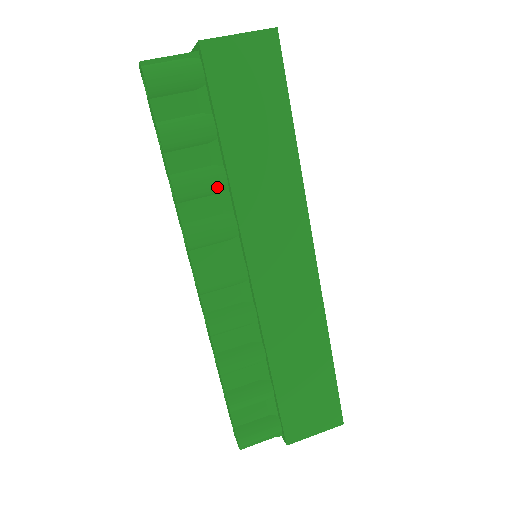
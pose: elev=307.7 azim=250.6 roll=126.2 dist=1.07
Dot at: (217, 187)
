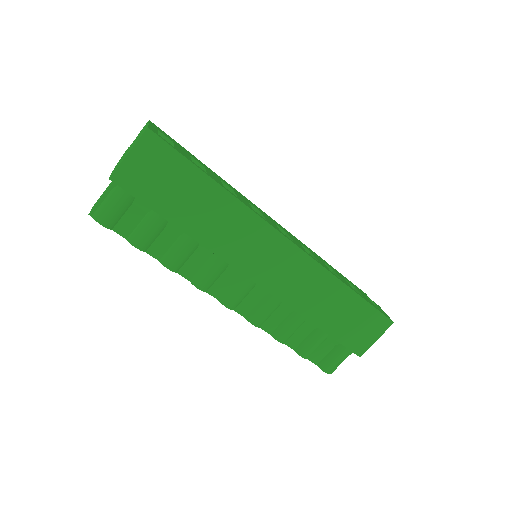
Dot at: (192, 247)
